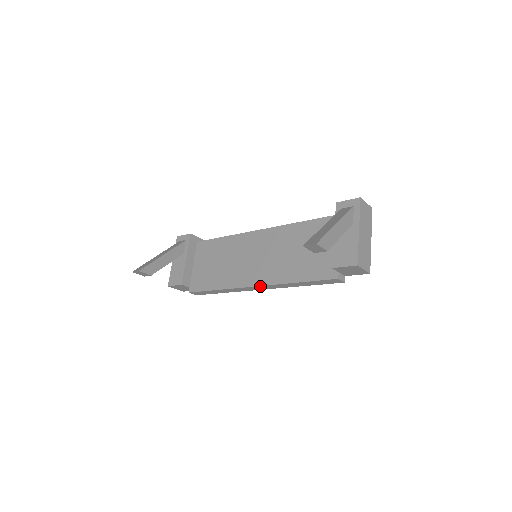
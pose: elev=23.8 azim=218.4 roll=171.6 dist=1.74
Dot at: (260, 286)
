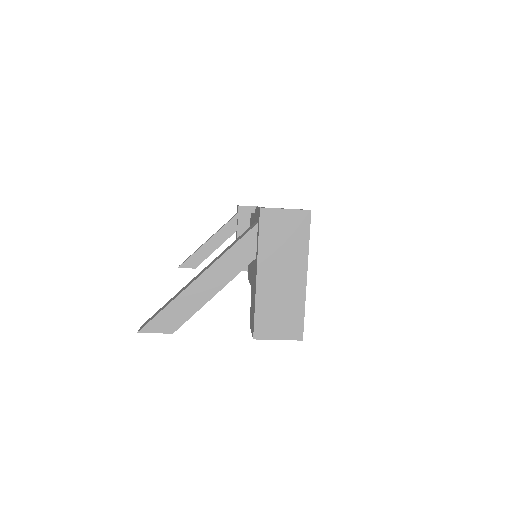
Dot at: occluded
